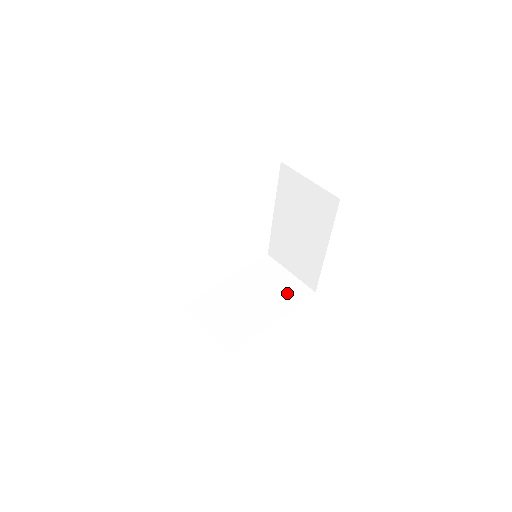
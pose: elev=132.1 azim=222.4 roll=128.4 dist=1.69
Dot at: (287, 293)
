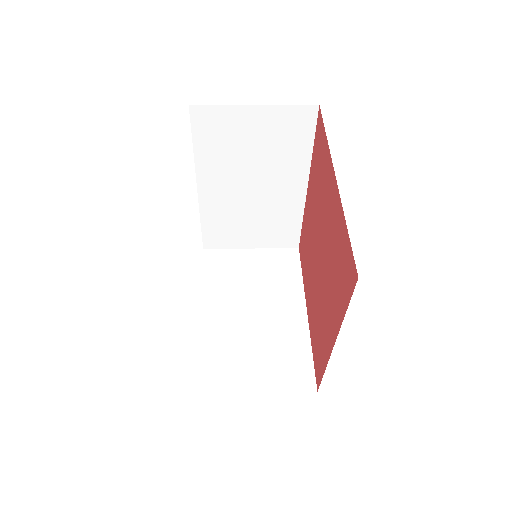
Dot at: (277, 273)
